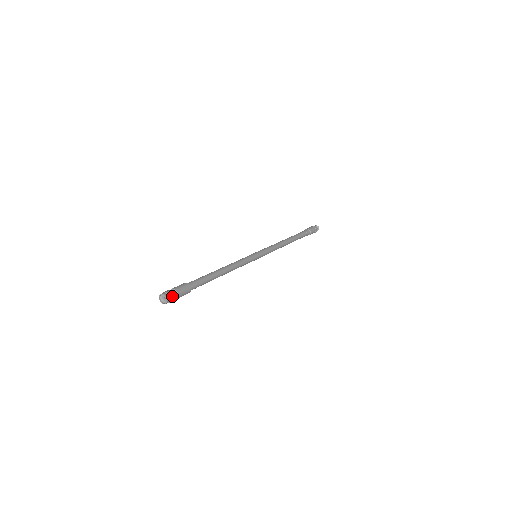
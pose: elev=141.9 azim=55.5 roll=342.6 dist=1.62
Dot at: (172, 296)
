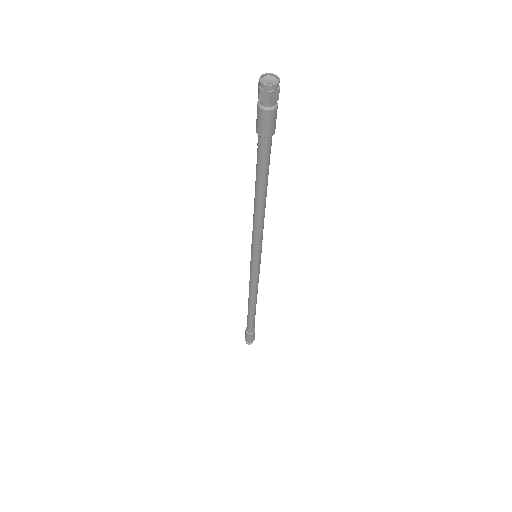
Dot at: occluded
